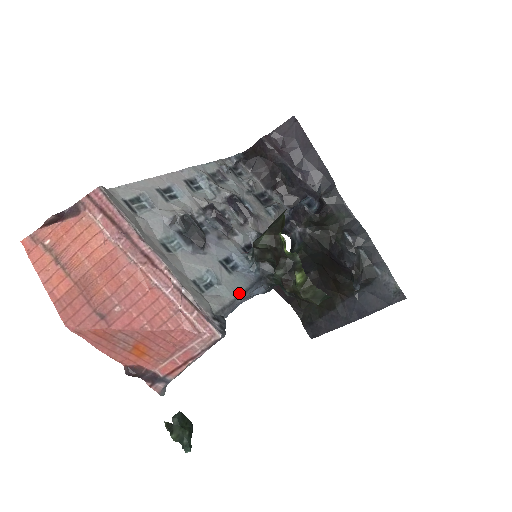
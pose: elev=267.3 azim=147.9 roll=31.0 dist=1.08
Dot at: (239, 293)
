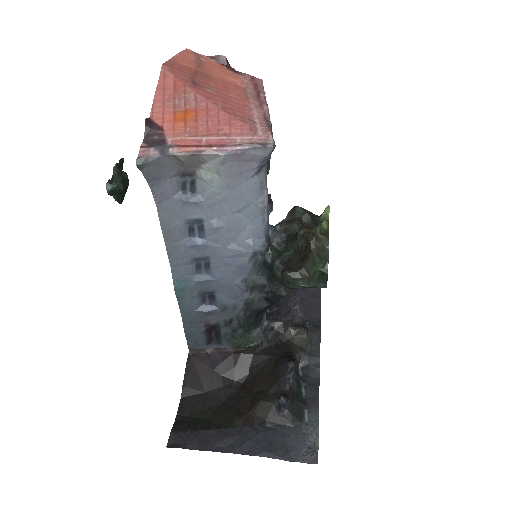
Dot at: (267, 198)
